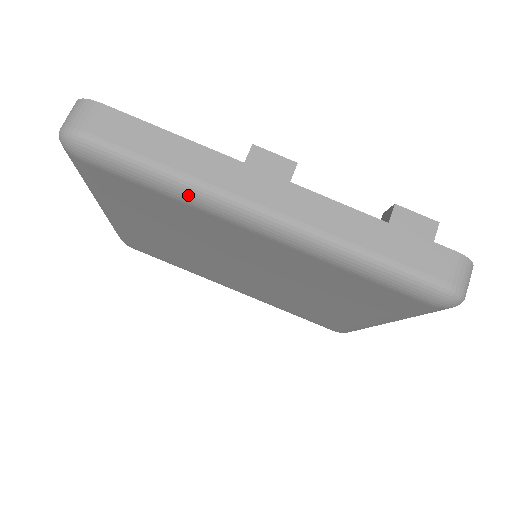
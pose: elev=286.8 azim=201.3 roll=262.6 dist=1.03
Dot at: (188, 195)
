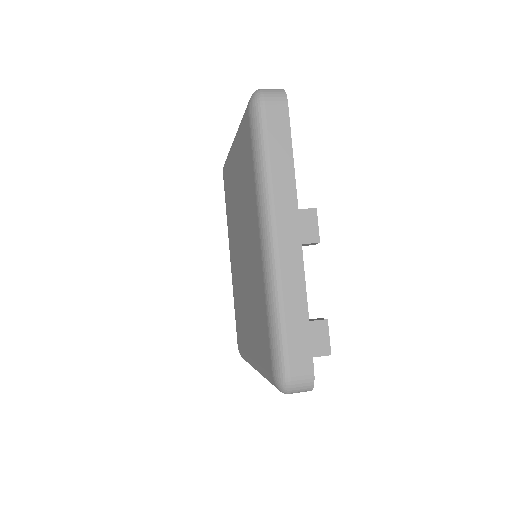
Dot at: (260, 184)
